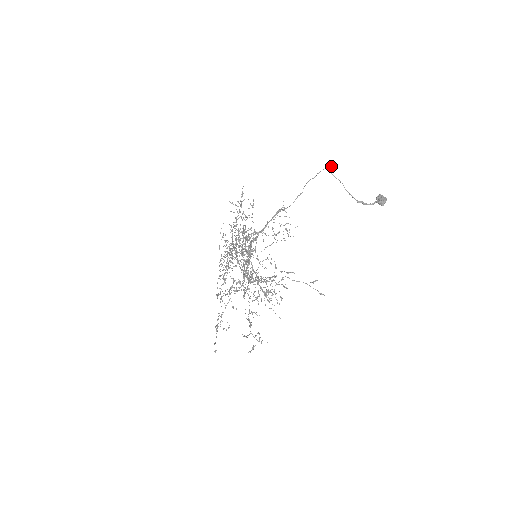
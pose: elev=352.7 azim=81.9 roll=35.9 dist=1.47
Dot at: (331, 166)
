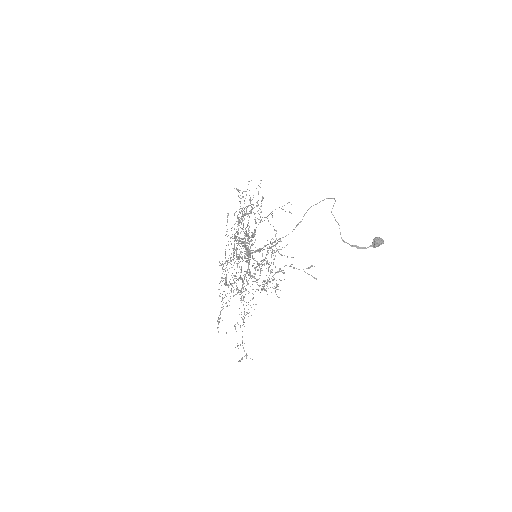
Dot at: occluded
